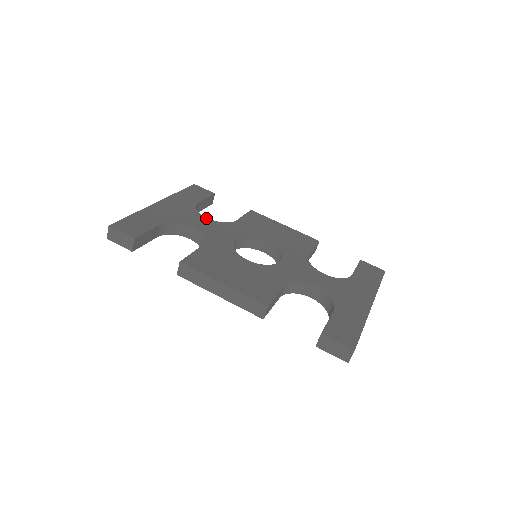
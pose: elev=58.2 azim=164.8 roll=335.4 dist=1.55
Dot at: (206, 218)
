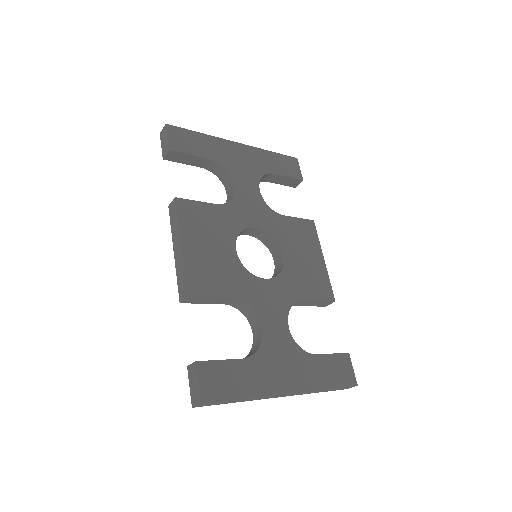
Dot at: (259, 190)
